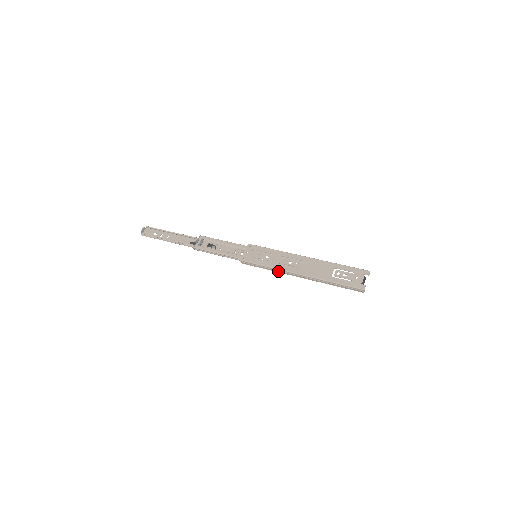
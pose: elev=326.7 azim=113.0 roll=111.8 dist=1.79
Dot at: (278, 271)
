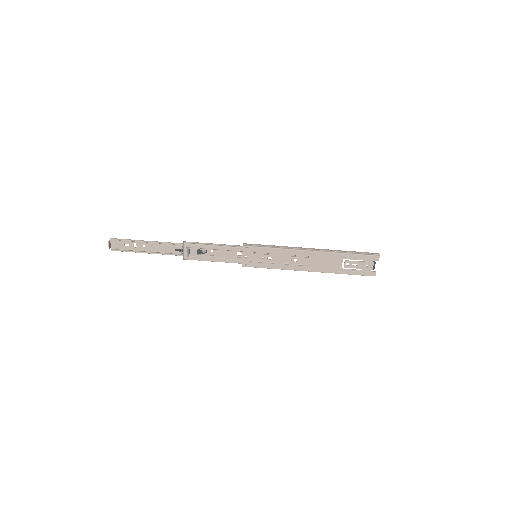
Dot at: (285, 268)
